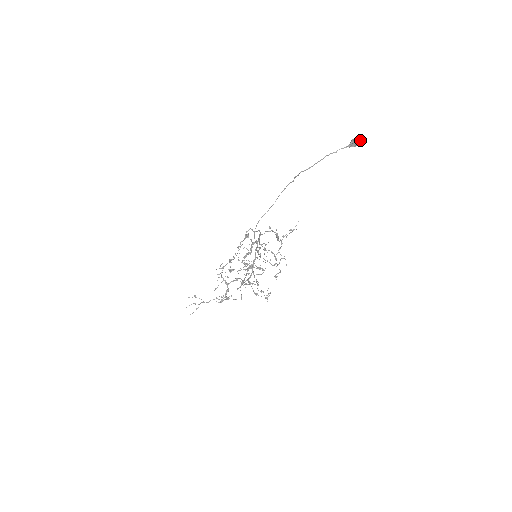
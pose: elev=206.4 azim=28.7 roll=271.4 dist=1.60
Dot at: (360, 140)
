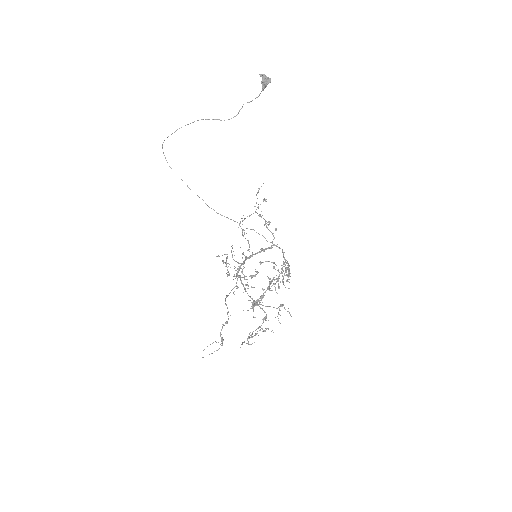
Dot at: (260, 74)
